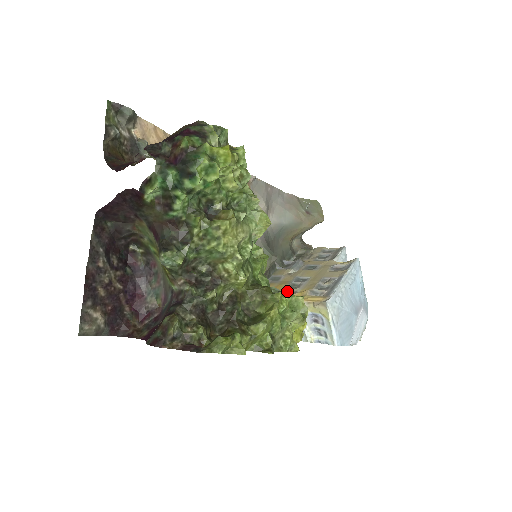
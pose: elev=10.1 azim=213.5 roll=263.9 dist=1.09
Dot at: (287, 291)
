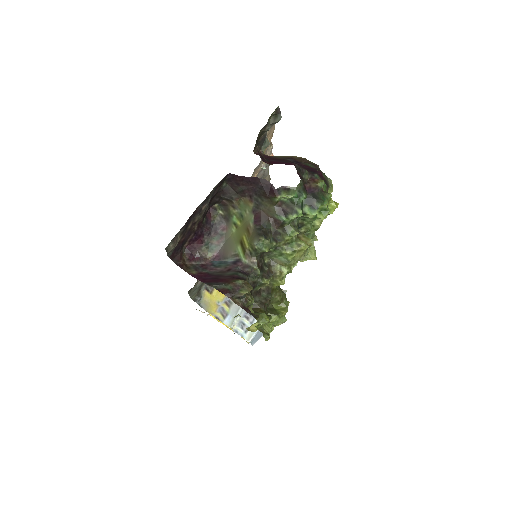
Dot at: occluded
